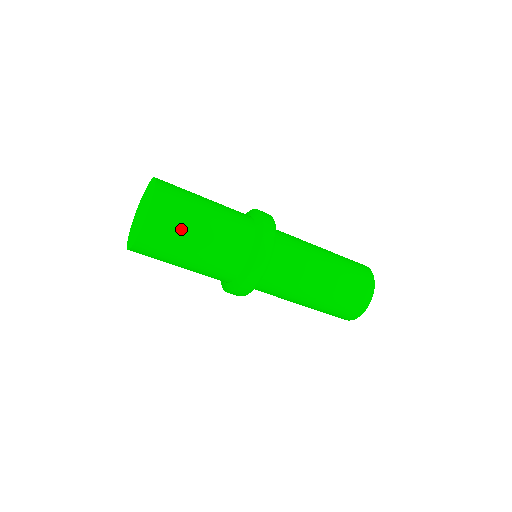
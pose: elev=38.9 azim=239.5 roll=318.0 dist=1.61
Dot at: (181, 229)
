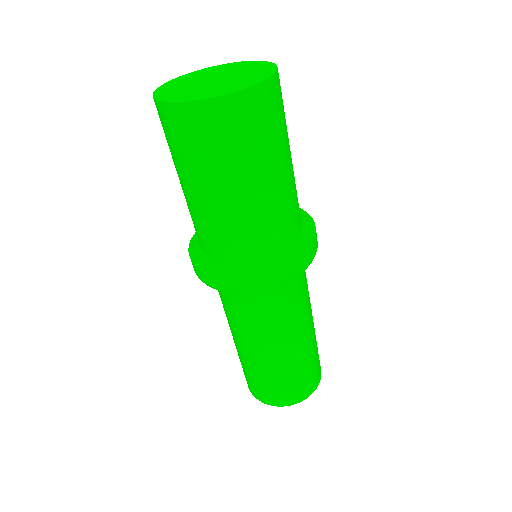
Dot at: occluded
